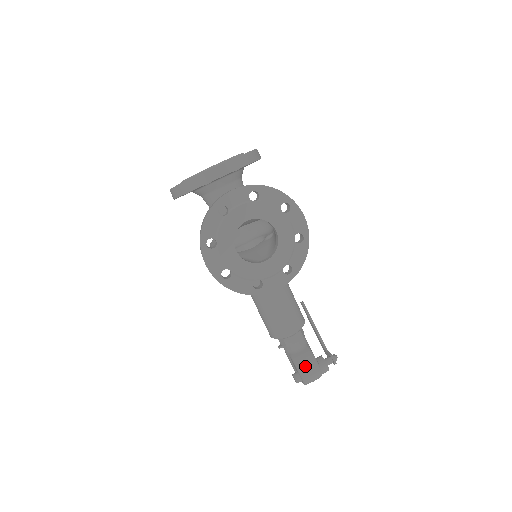
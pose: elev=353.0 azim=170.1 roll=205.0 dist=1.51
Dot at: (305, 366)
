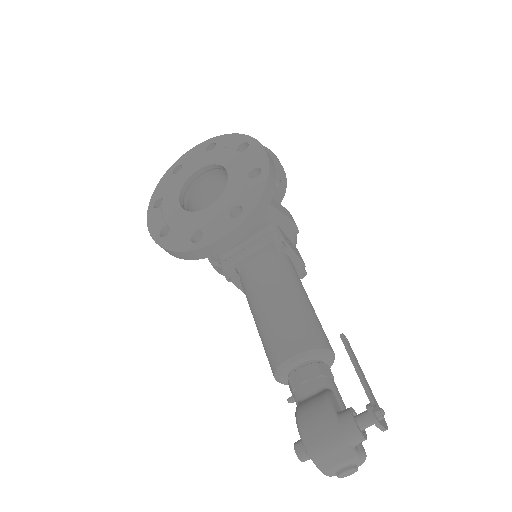
Dot at: (308, 416)
